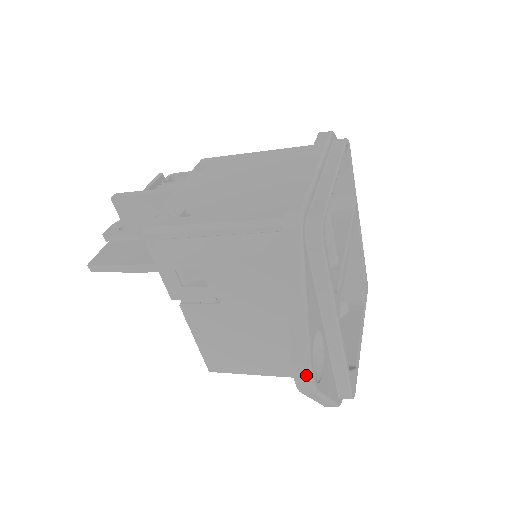
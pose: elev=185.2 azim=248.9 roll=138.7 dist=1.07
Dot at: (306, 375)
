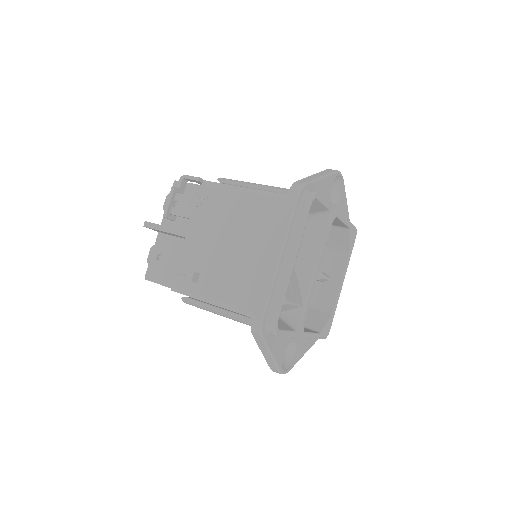
Dot at: occluded
